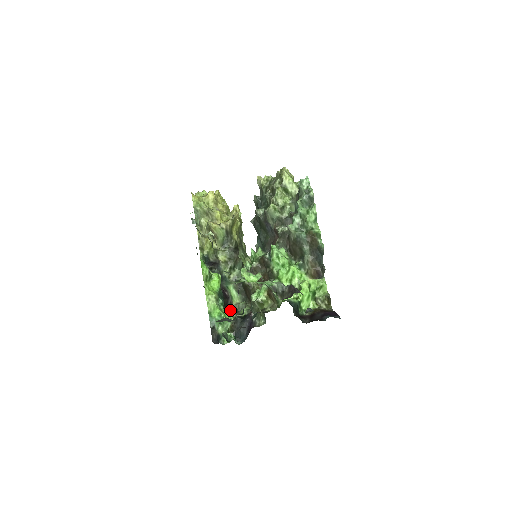
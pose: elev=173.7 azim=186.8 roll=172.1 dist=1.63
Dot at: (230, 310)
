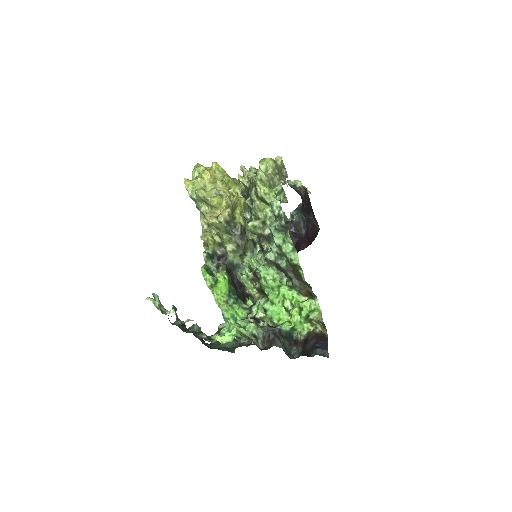
Dot at: occluded
